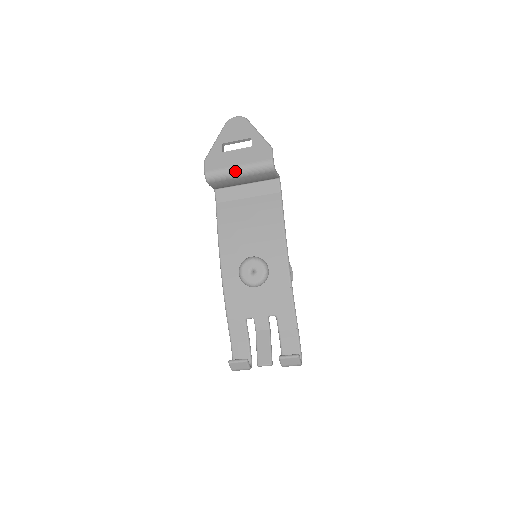
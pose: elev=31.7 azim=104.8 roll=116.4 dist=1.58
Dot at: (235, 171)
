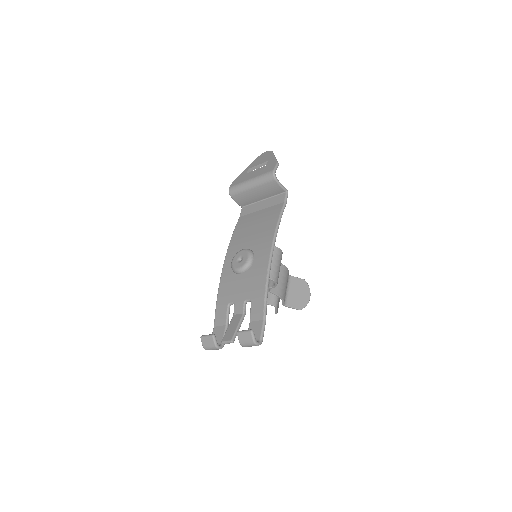
Dot at: (248, 183)
